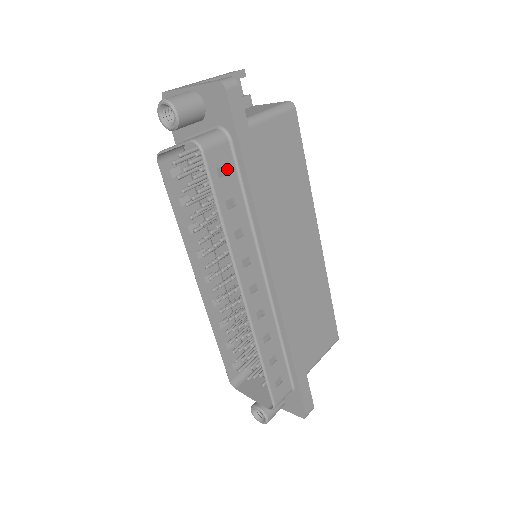
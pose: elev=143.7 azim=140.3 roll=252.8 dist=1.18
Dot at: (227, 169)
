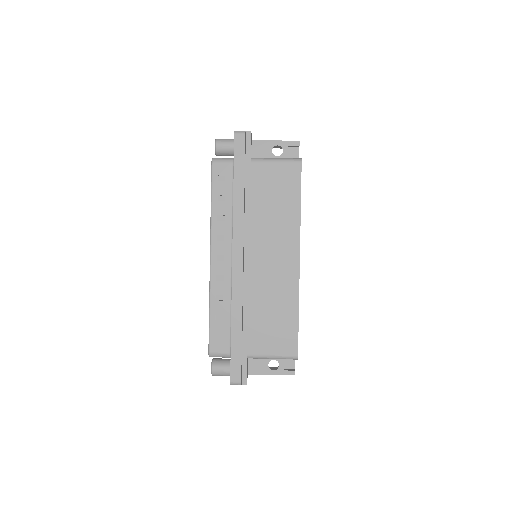
Dot at: (226, 178)
